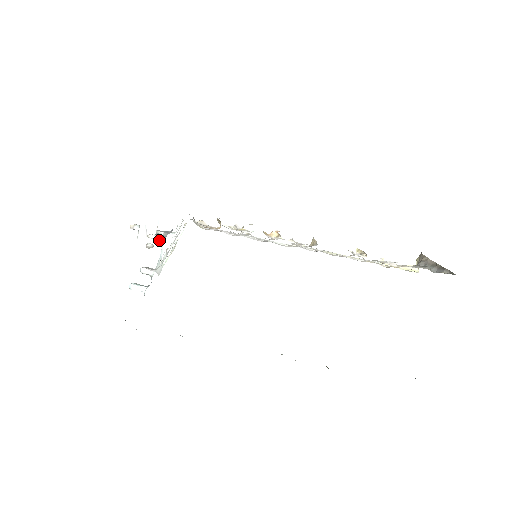
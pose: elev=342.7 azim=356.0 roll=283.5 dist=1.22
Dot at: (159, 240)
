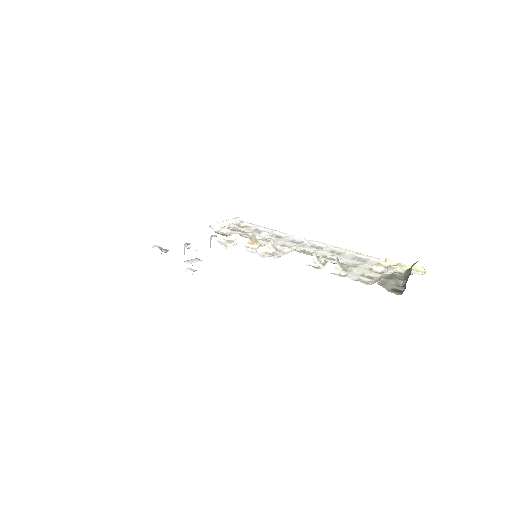
Dot at: occluded
